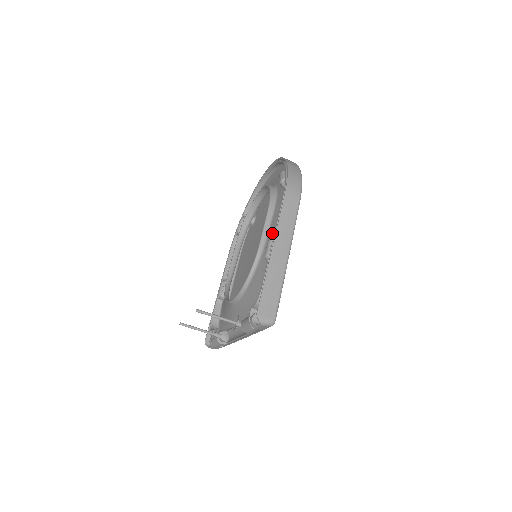
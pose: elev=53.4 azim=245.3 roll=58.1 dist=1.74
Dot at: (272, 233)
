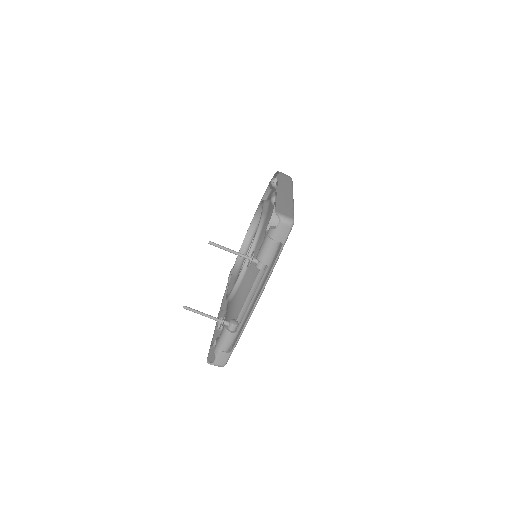
Dot at: occluded
